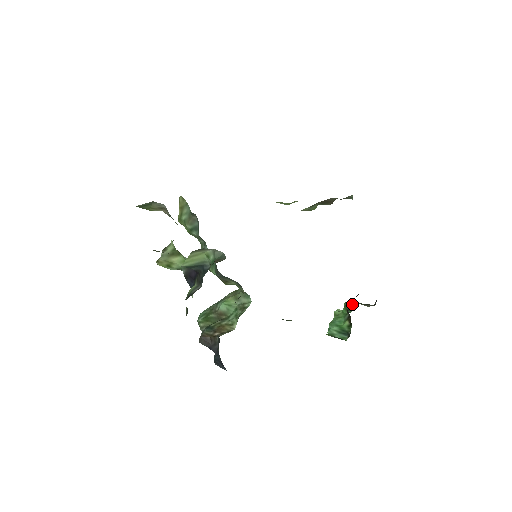
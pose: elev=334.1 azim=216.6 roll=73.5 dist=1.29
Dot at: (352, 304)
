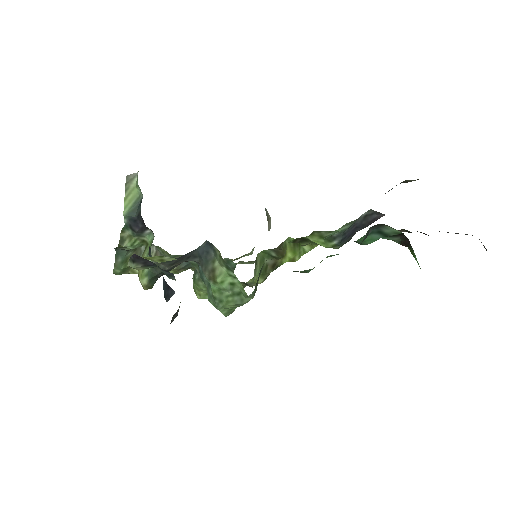
Dot at: occluded
